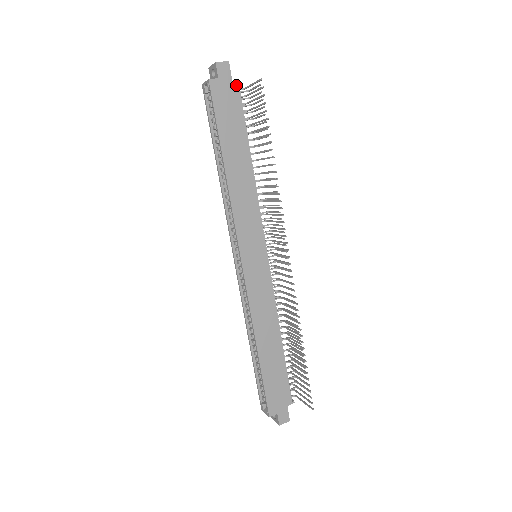
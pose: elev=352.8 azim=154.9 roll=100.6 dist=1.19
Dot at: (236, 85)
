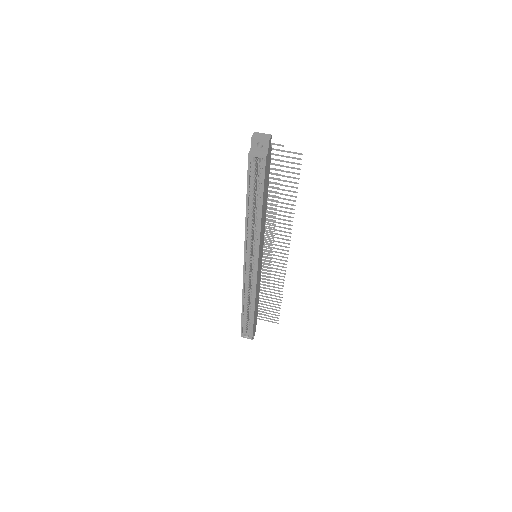
Dot at: (271, 150)
